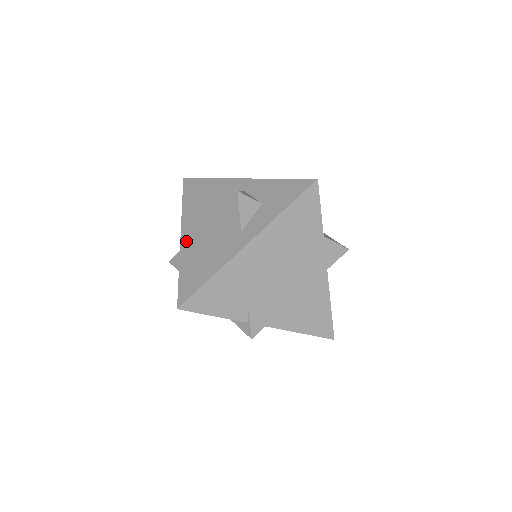
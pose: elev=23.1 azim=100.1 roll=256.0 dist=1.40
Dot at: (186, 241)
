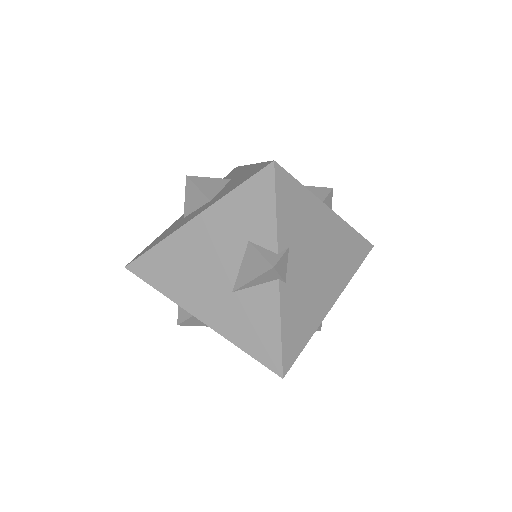
Dot at: occluded
